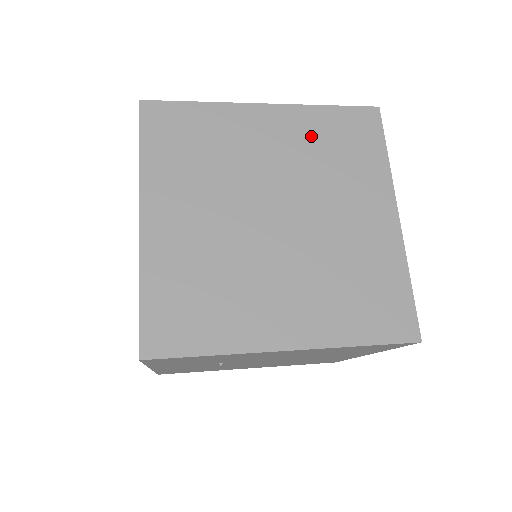
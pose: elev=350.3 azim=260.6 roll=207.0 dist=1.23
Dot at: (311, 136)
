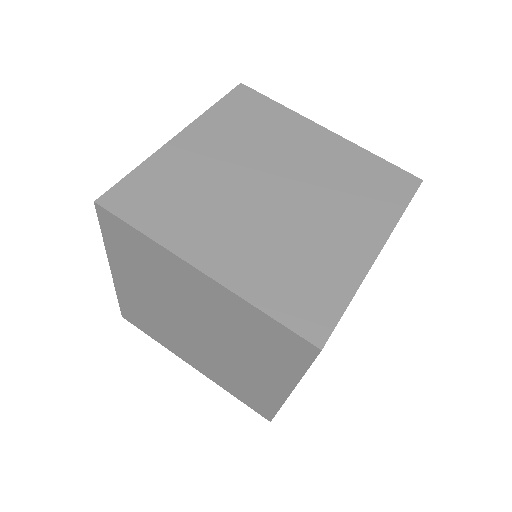
Dot at: (229, 129)
